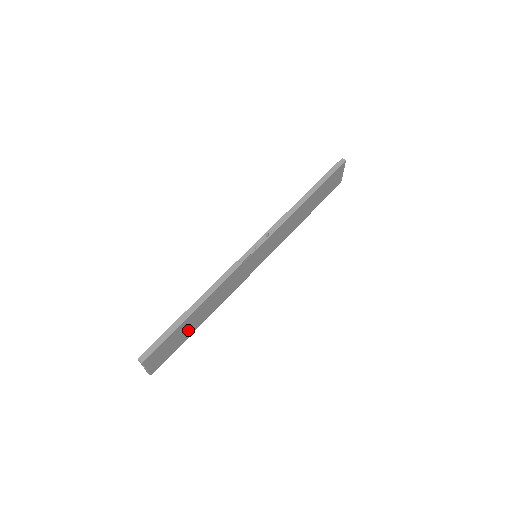
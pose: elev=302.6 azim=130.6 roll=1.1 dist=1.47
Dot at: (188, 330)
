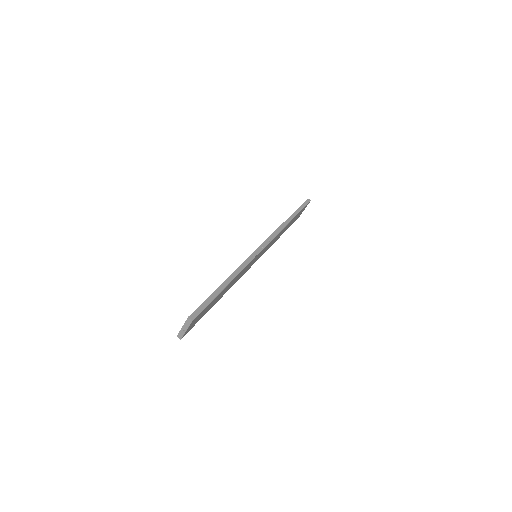
Dot at: (212, 304)
